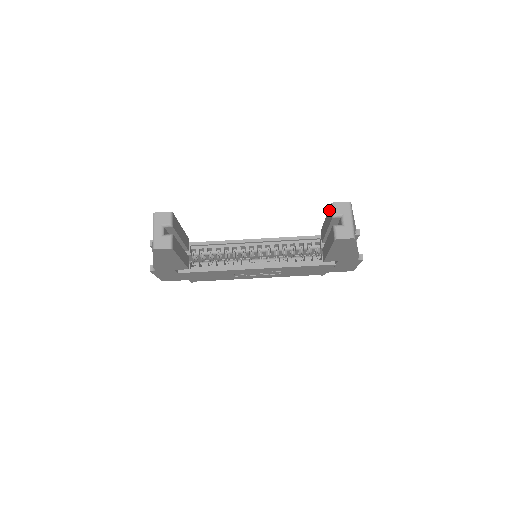
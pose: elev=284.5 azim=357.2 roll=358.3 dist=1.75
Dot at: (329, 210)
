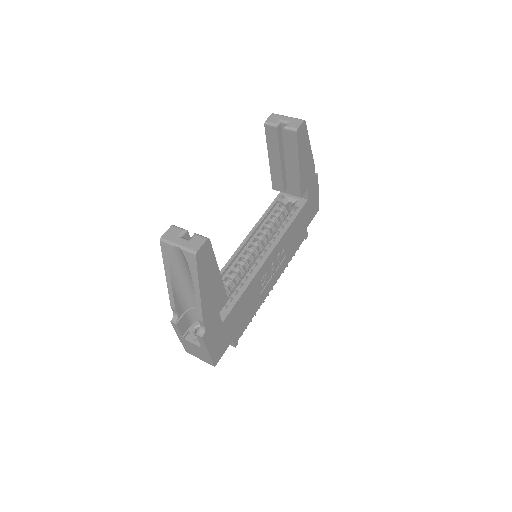
Dot at: (267, 135)
